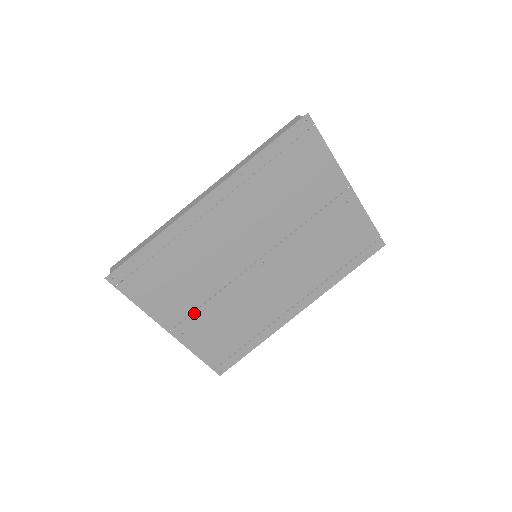
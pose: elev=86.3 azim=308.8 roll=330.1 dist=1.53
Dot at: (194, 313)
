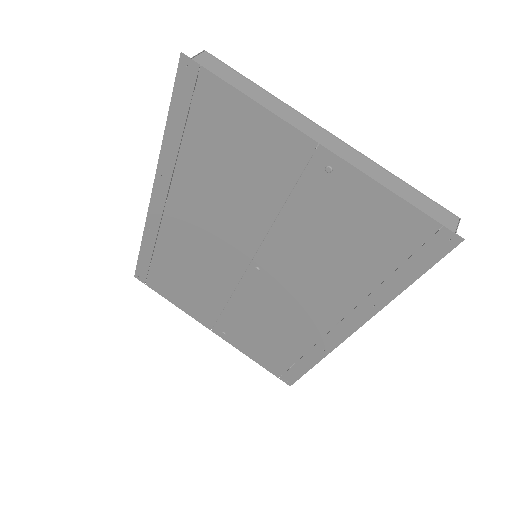
Dot at: (222, 316)
